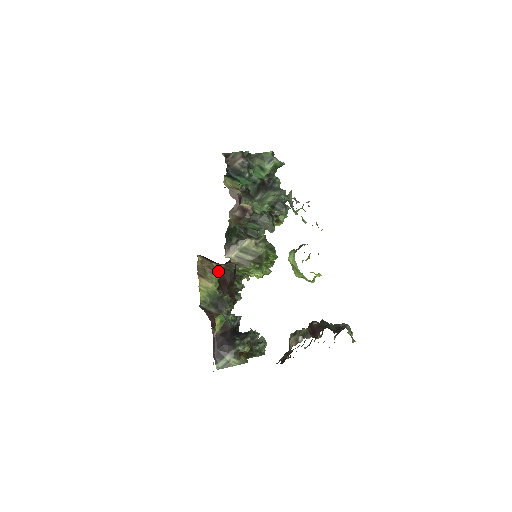
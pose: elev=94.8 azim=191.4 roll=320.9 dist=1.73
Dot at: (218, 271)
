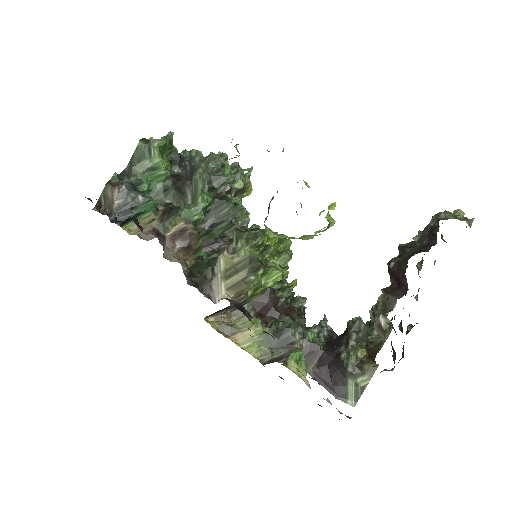
Dot at: occluded
